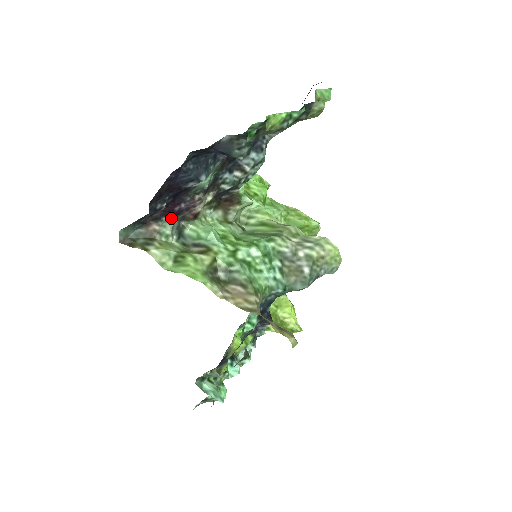
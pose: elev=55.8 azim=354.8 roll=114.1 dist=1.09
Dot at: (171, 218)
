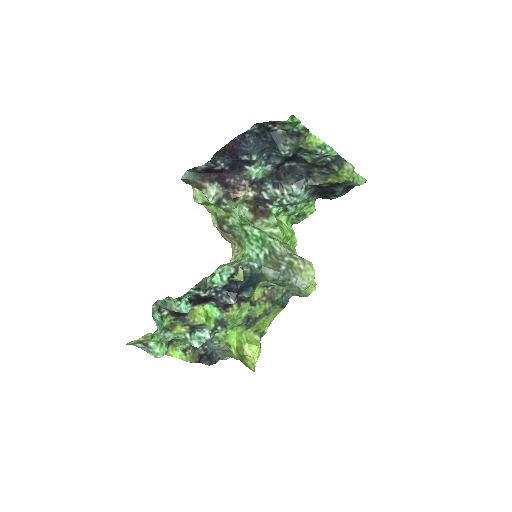
Dot at: (220, 187)
